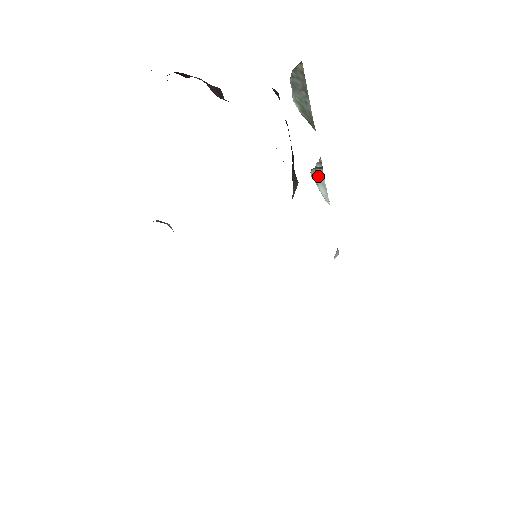
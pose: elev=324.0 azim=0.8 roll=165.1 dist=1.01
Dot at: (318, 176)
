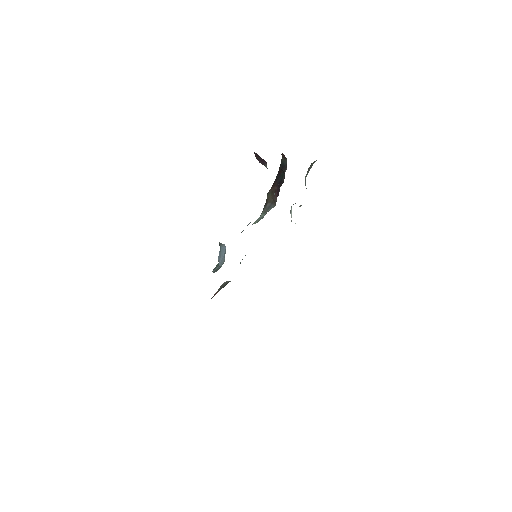
Dot at: (291, 207)
